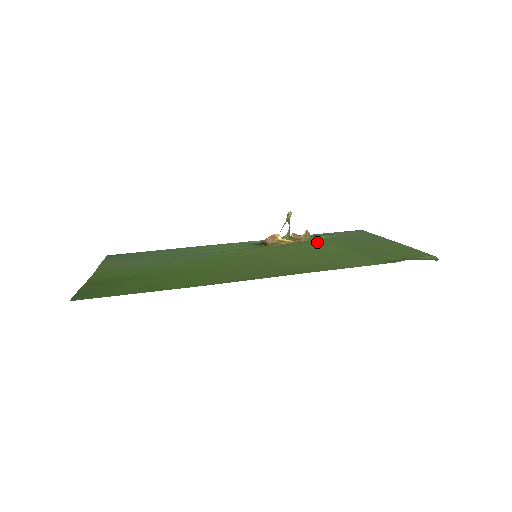
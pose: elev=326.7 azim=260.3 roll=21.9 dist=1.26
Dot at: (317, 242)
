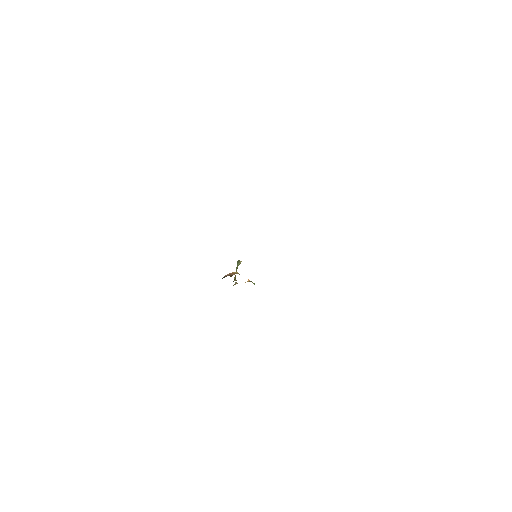
Dot at: occluded
